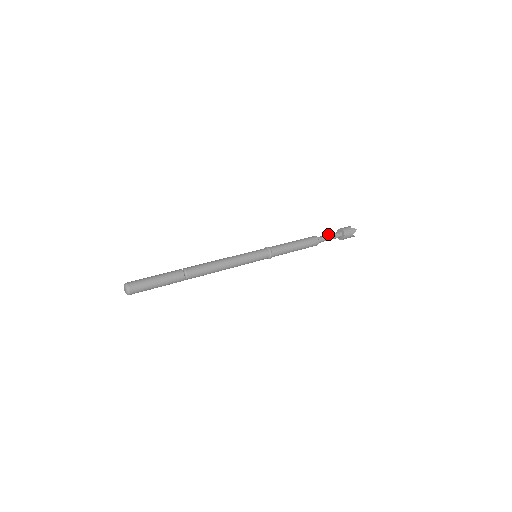
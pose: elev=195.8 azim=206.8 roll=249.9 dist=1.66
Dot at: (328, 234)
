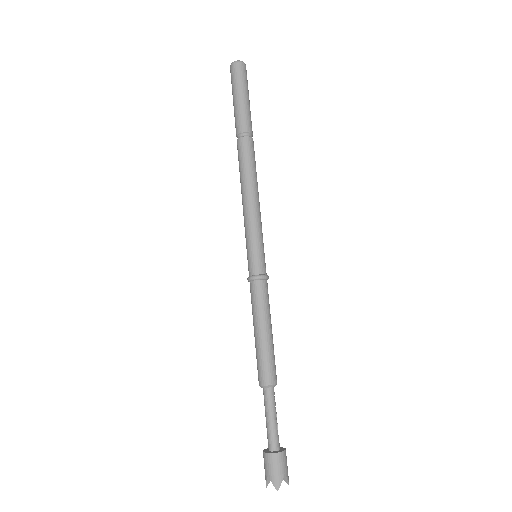
Dot at: occluded
